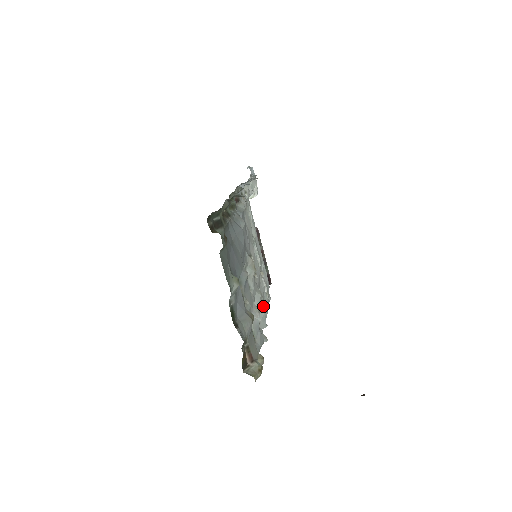
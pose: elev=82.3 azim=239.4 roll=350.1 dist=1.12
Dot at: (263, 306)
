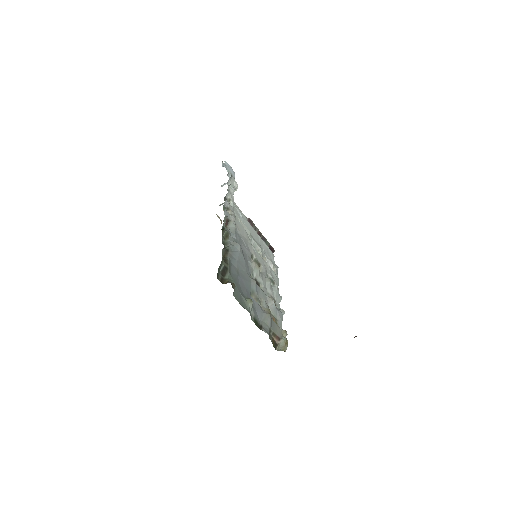
Dot at: (274, 287)
